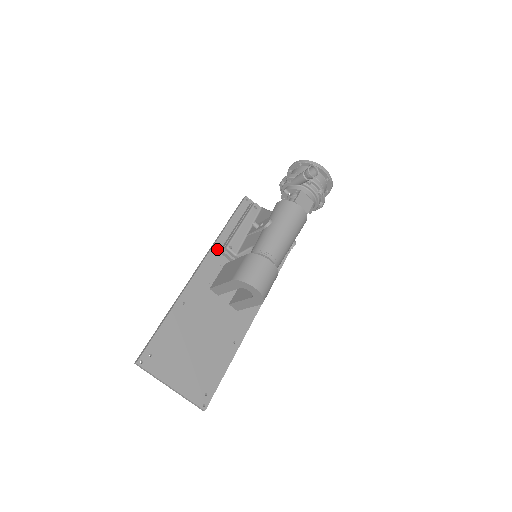
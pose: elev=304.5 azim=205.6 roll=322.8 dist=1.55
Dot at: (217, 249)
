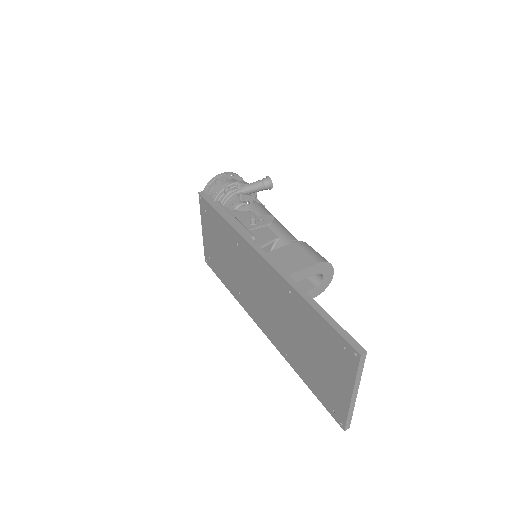
Dot at: occluded
